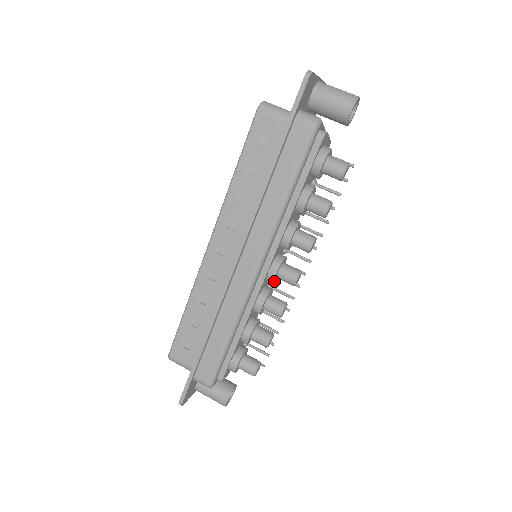
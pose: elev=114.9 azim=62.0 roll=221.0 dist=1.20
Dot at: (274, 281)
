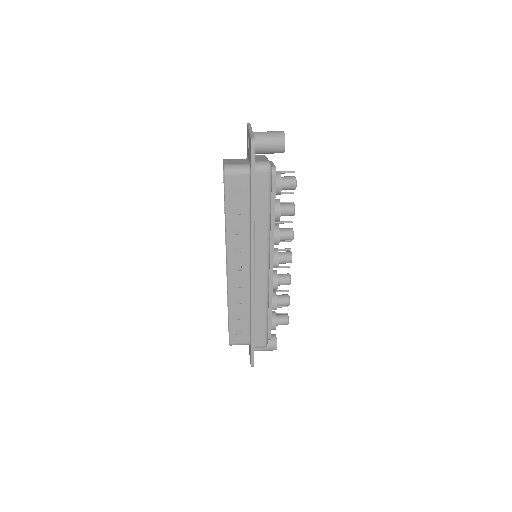
Dot at: (277, 267)
